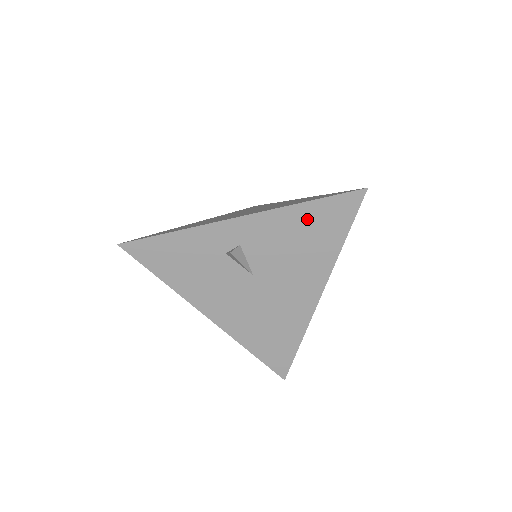
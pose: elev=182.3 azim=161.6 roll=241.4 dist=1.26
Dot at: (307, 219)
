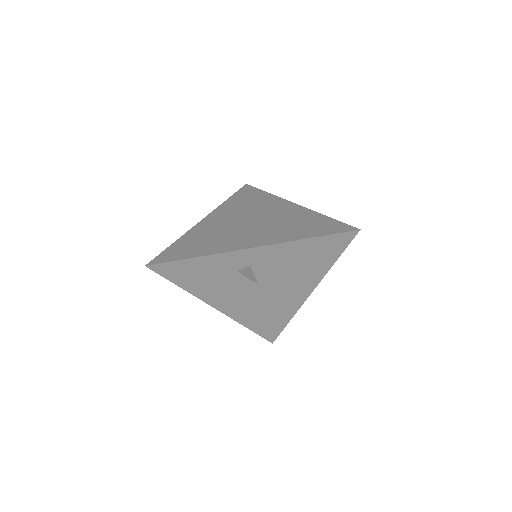
Dot at: (308, 249)
